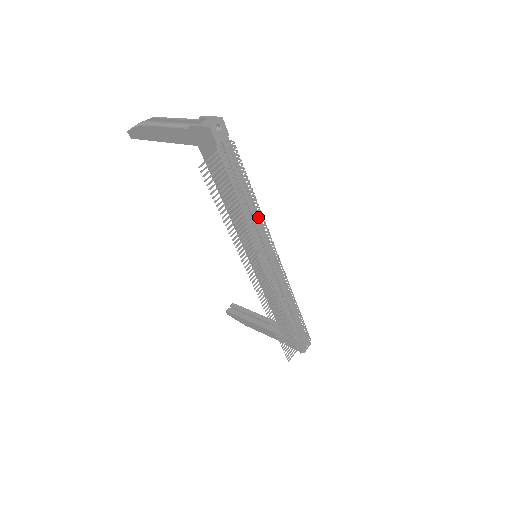
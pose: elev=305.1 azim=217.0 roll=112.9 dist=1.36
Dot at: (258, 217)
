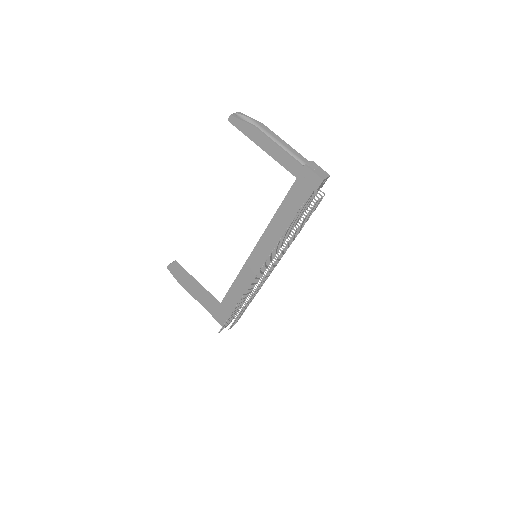
Dot at: (287, 238)
